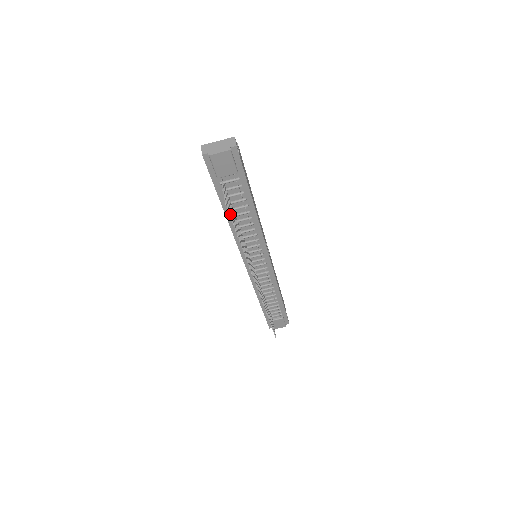
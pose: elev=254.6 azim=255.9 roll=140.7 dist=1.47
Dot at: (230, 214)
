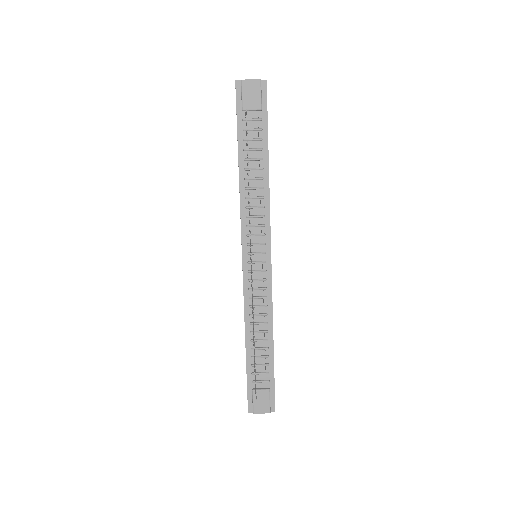
Dot at: (247, 130)
